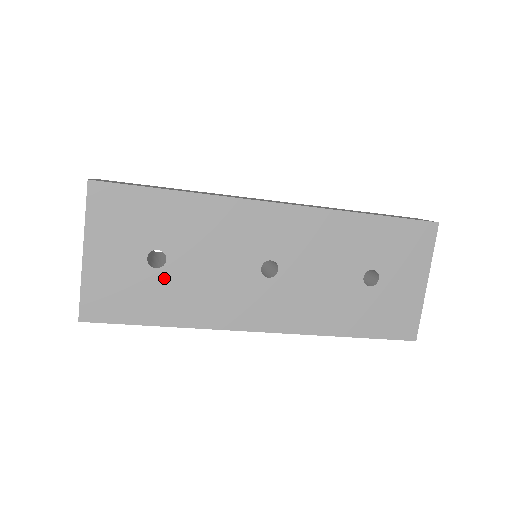
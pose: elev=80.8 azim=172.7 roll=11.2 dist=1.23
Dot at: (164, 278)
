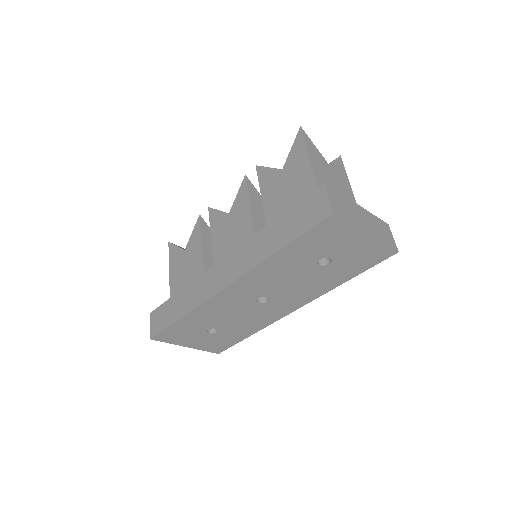
Dot at: (225, 331)
